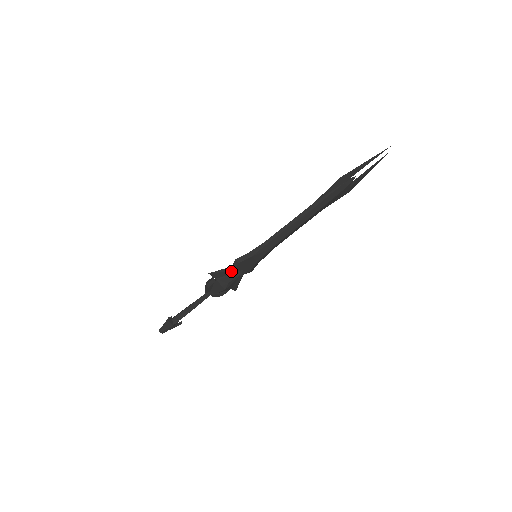
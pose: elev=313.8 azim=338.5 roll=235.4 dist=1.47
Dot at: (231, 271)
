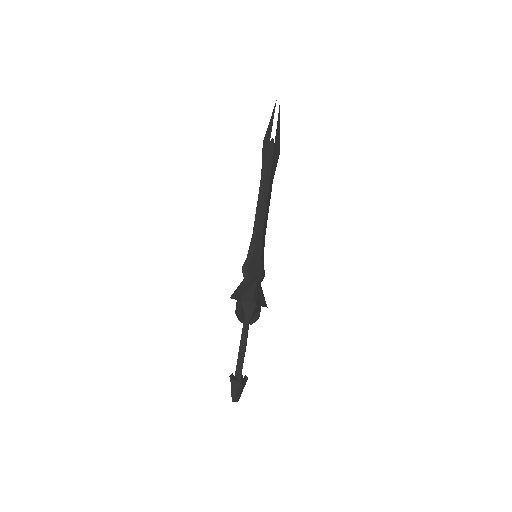
Dot at: (247, 283)
